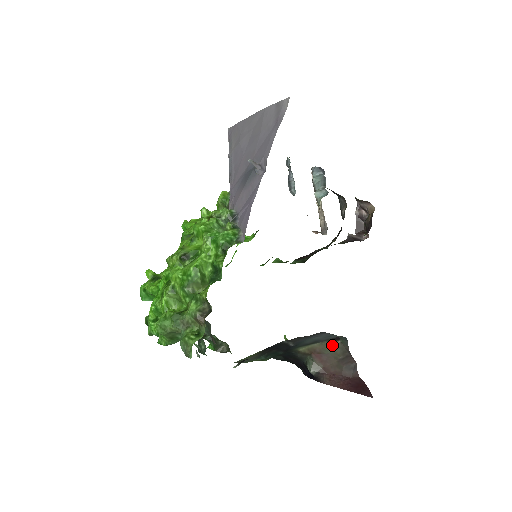
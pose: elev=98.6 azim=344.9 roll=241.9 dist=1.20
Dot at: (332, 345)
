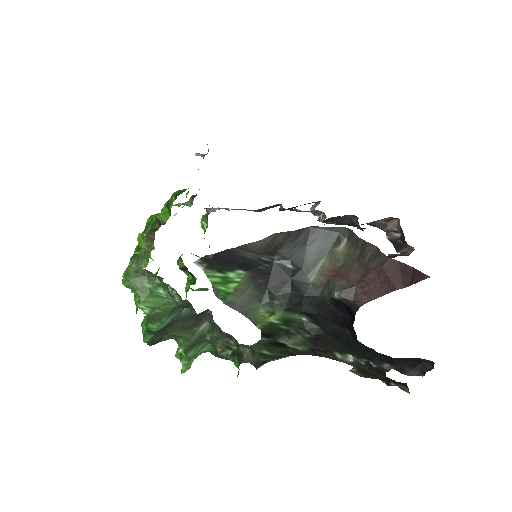
Dot at: (342, 250)
